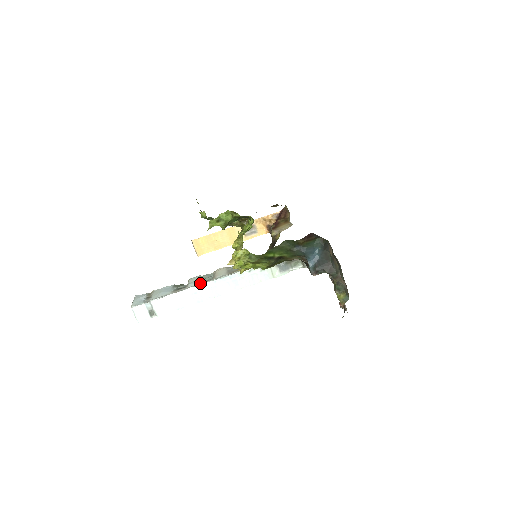
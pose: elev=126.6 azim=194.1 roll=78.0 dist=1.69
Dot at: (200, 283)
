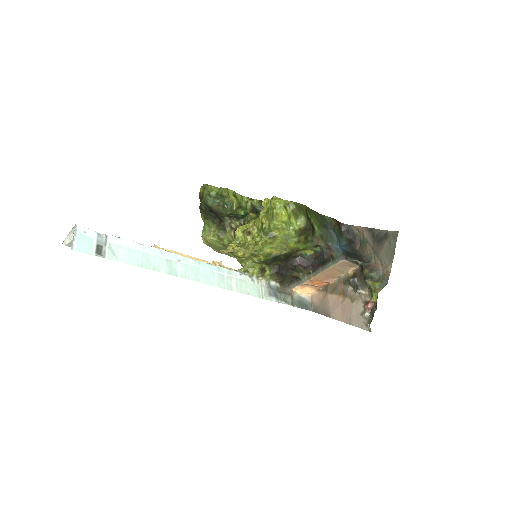
Dot at: (179, 256)
